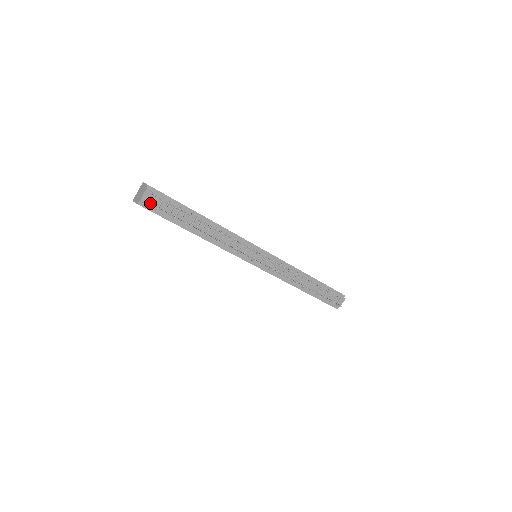
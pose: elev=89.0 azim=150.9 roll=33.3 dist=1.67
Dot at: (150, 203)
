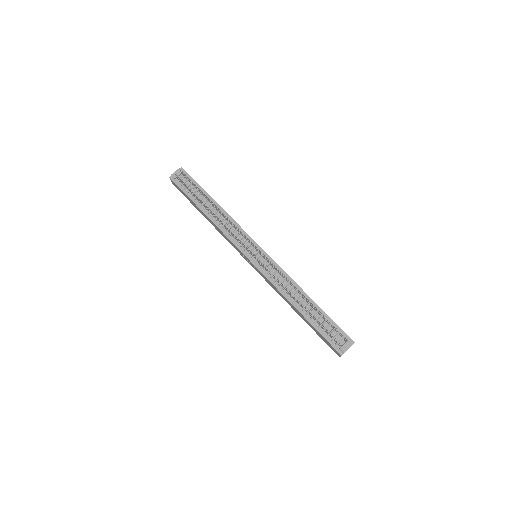
Dot at: (178, 179)
